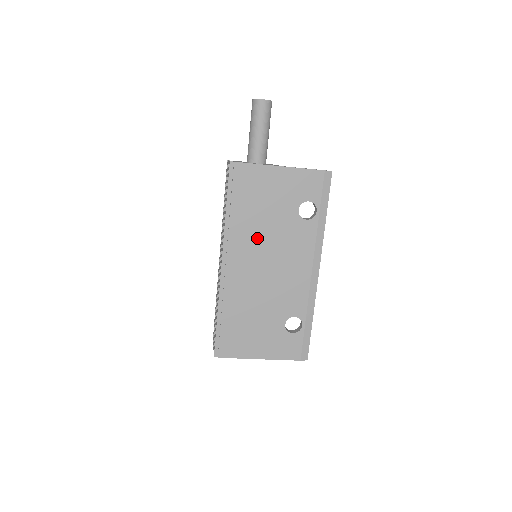
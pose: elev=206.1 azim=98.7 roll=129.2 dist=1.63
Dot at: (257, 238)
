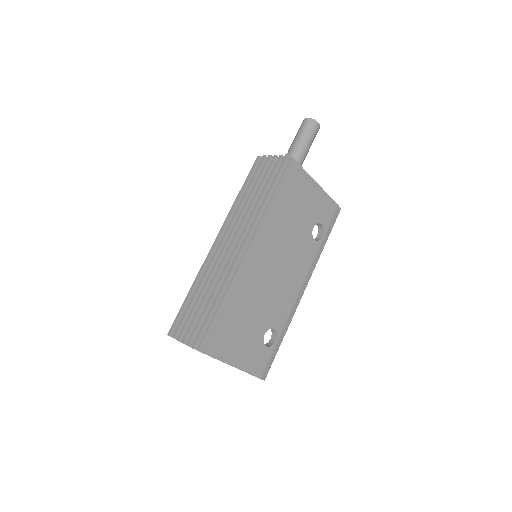
Dot at: (279, 236)
